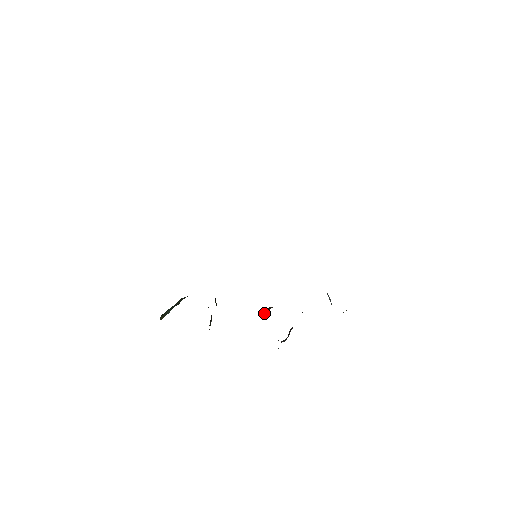
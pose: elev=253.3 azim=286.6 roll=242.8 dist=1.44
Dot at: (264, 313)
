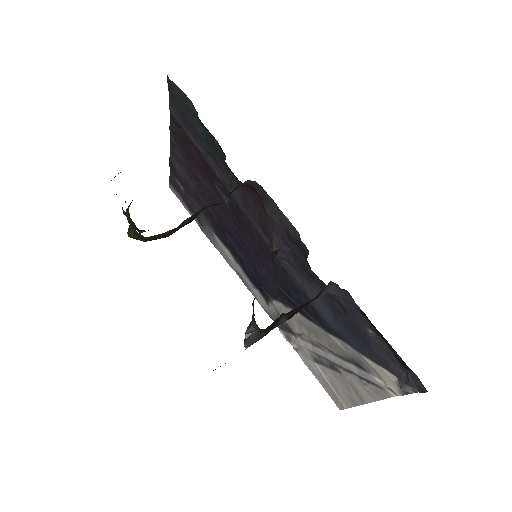
Dot at: (279, 249)
